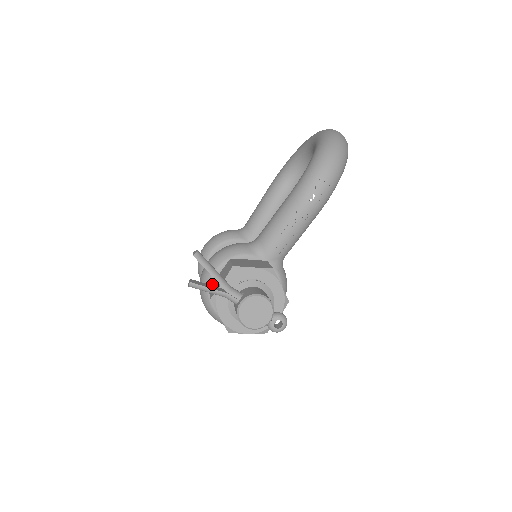
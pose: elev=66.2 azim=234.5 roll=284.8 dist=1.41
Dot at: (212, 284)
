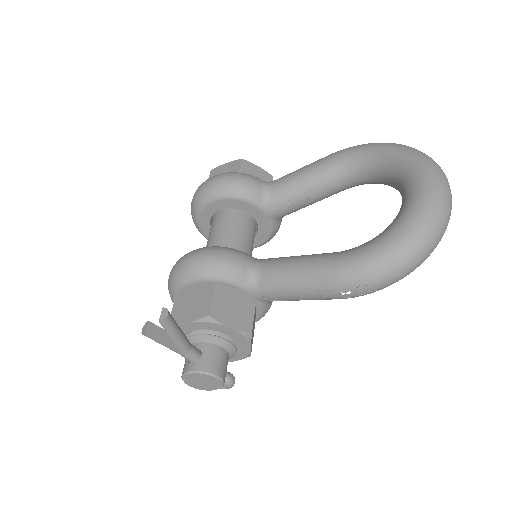
Dot at: (183, 289)
